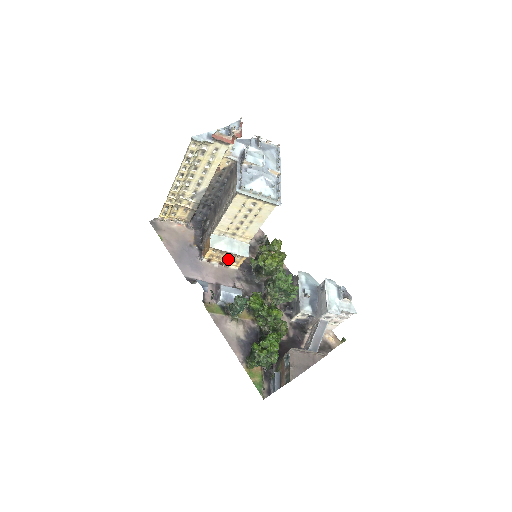
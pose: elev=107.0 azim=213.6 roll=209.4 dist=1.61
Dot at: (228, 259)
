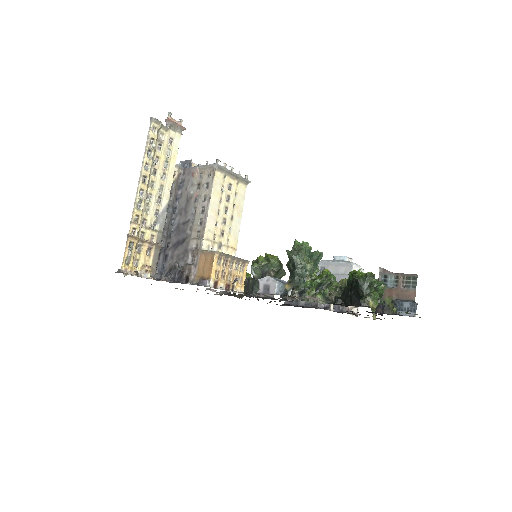
Dot at: (232, 275)
